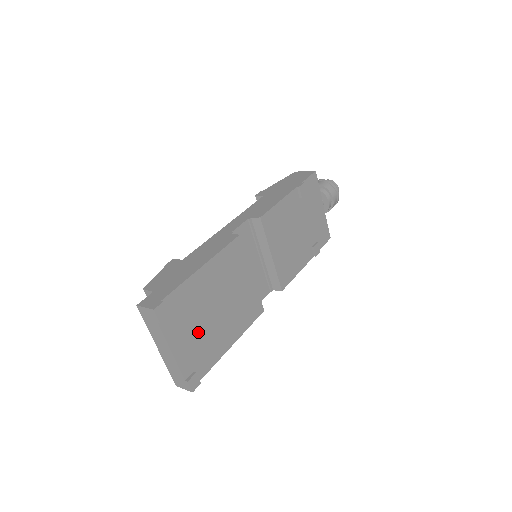
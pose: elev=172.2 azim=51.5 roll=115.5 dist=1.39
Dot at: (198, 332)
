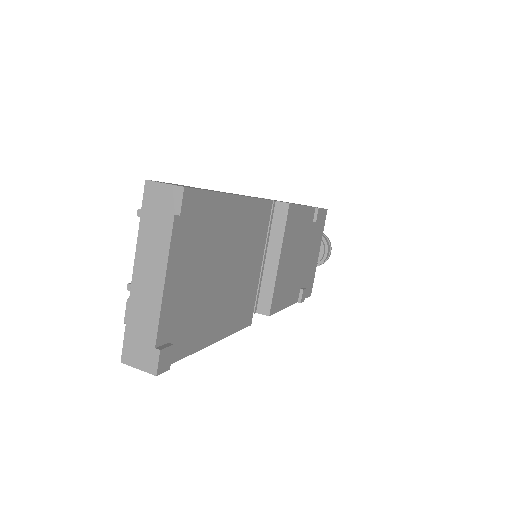
Dot at: (198, 283)
